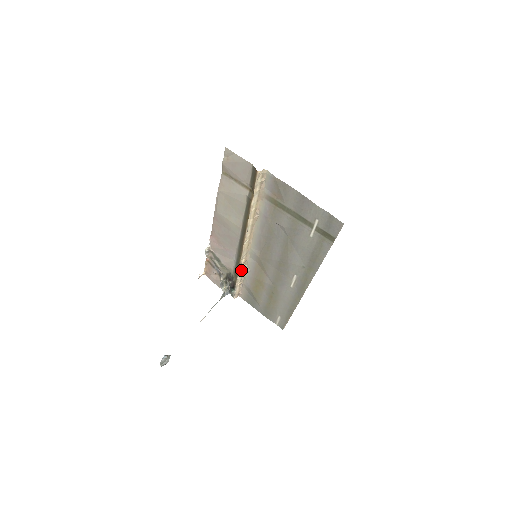
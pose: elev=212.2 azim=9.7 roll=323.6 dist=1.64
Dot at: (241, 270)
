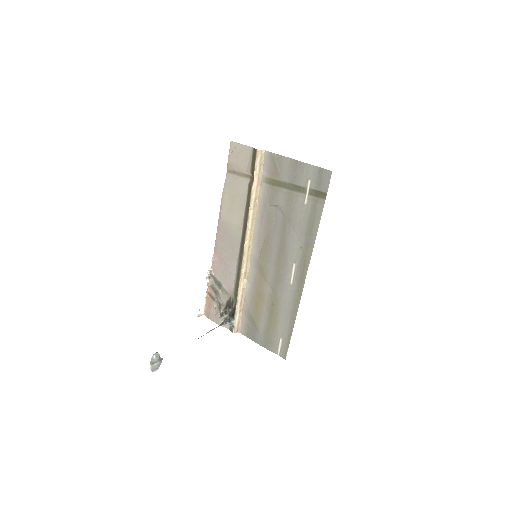
Dot at: (241, 286)
